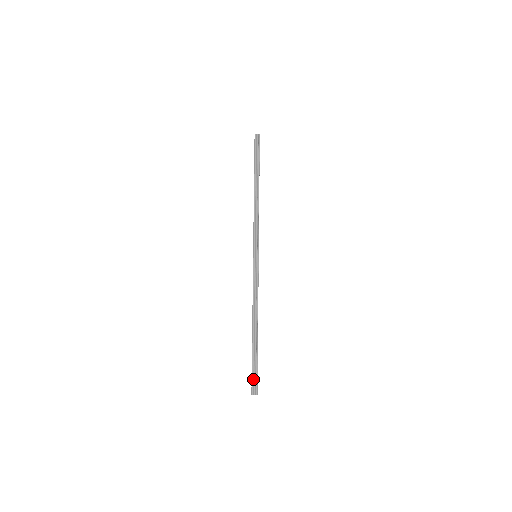
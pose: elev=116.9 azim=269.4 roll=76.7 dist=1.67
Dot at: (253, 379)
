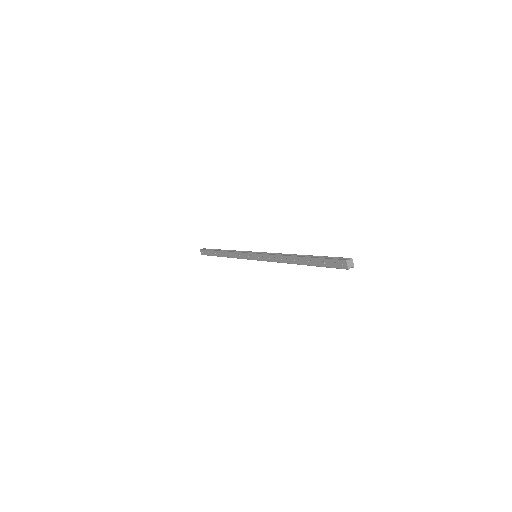
Dot at: (334, 259)
